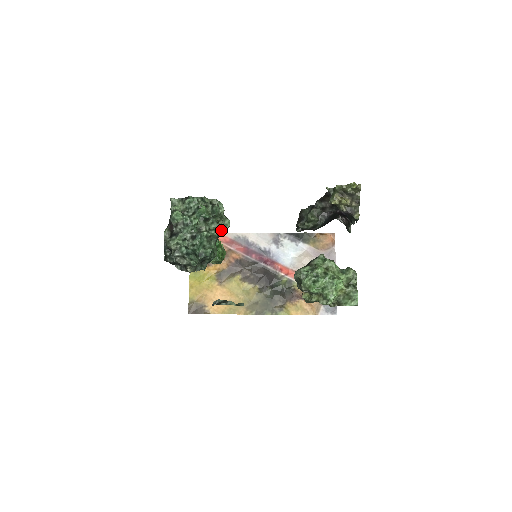
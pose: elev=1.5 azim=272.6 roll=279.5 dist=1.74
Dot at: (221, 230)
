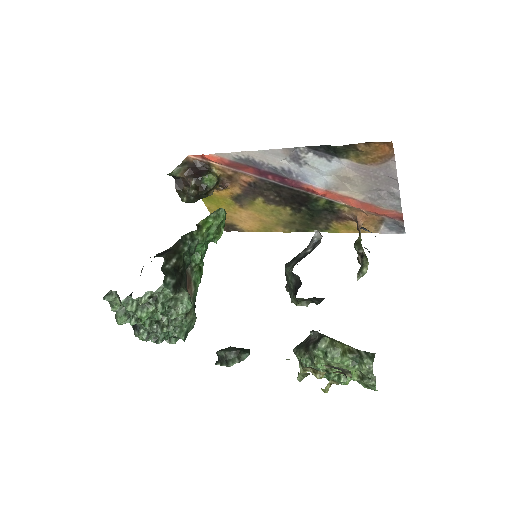
Dot at: (183, 316)
